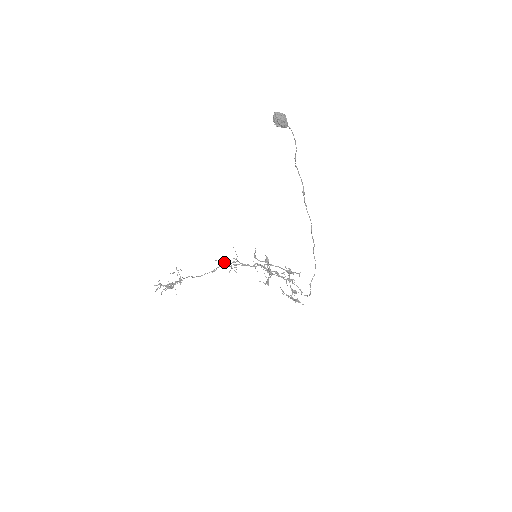
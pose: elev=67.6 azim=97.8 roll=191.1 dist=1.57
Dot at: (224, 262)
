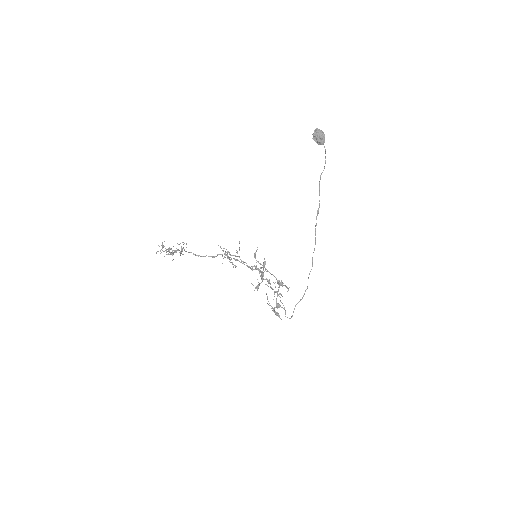
Dot at: (226, 252)
